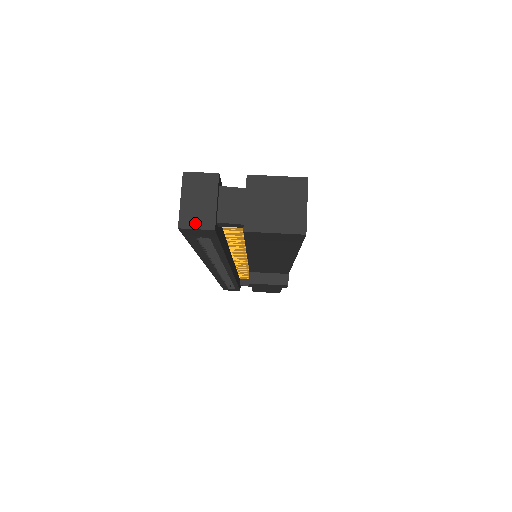
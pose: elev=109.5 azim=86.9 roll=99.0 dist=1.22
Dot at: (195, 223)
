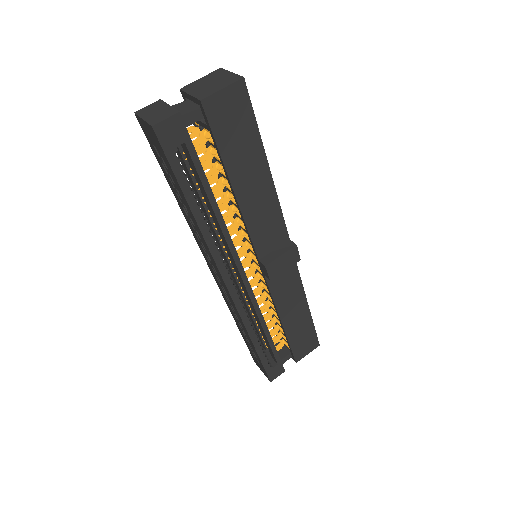
Dot at: (162, 118)
